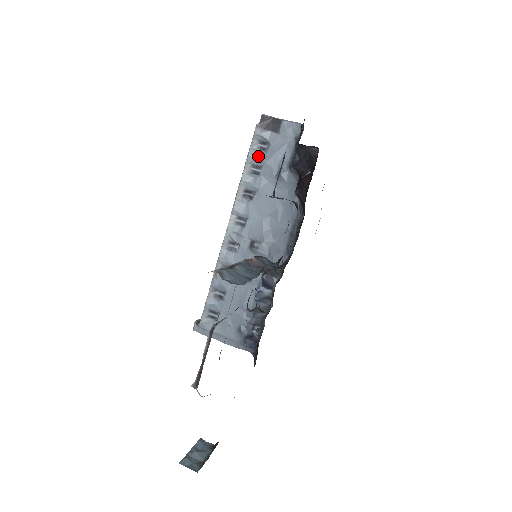
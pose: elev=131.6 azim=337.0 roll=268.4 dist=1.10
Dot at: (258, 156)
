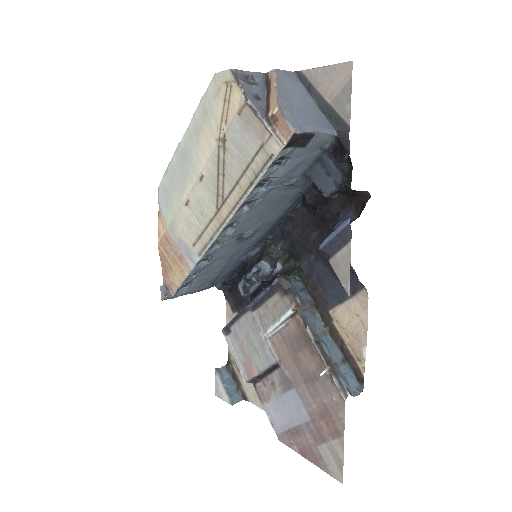
Dot at: (272, 174)
